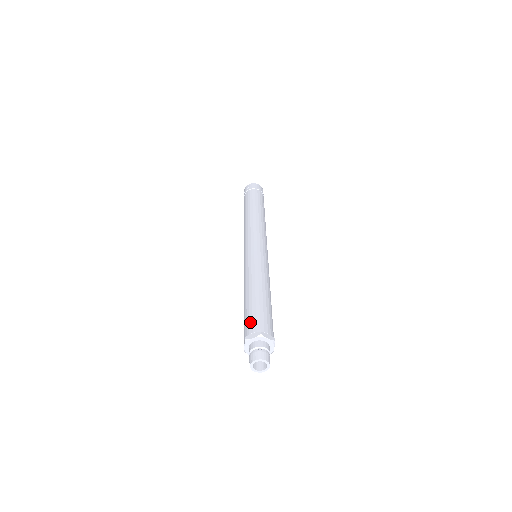
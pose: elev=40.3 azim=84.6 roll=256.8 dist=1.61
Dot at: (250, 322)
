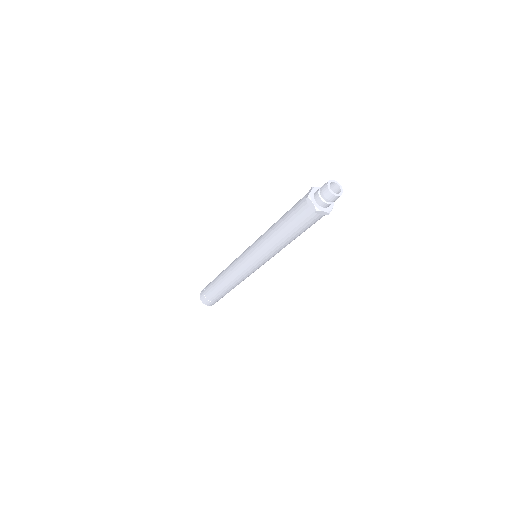
Dot at: occluded
